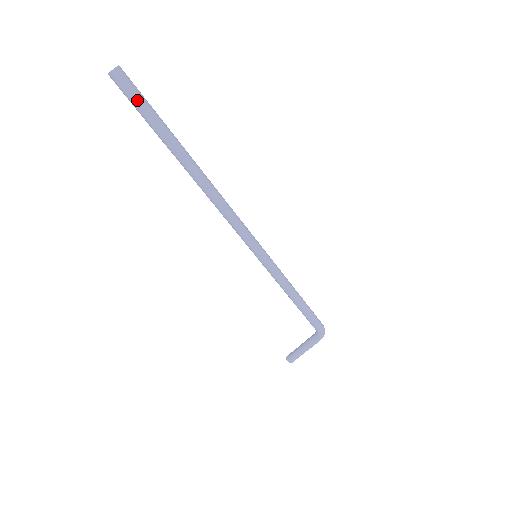
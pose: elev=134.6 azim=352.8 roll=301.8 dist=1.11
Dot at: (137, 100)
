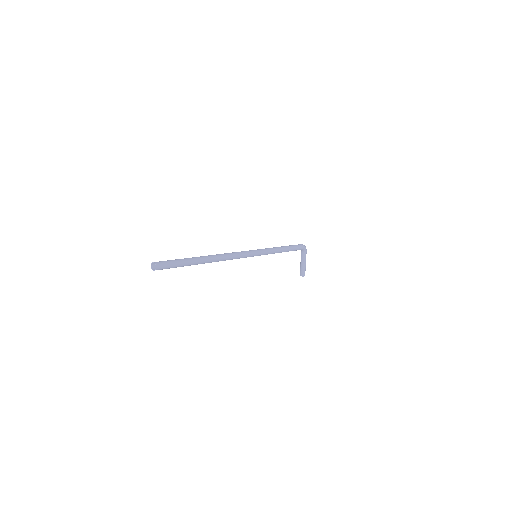
Dot at: (172, 264)
